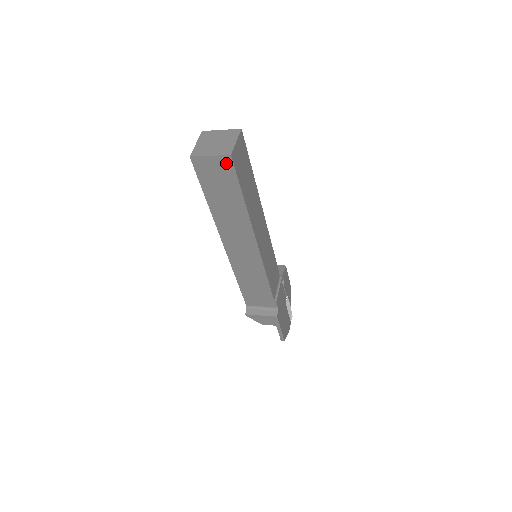
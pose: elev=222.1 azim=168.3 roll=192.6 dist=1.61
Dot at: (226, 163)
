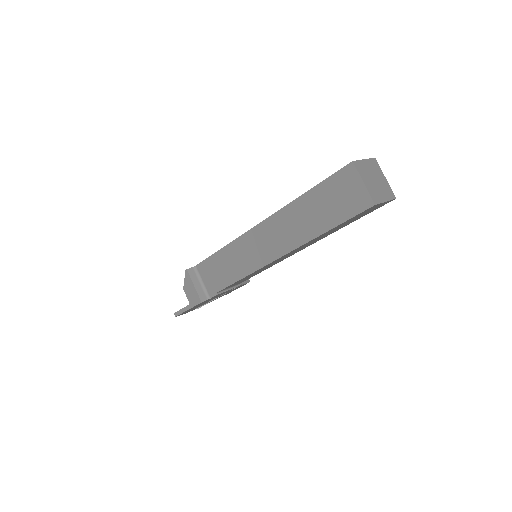
Dot at: (363, 202)
